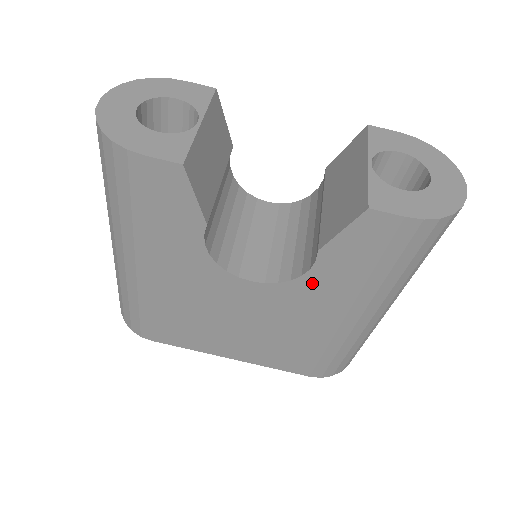
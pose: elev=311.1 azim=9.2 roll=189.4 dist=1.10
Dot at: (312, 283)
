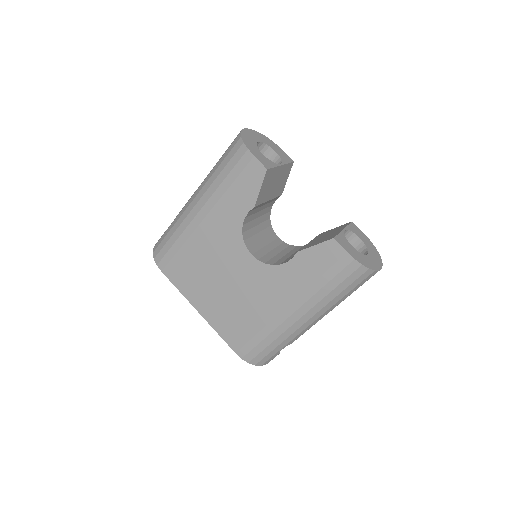
Dot at: (282, 273)
